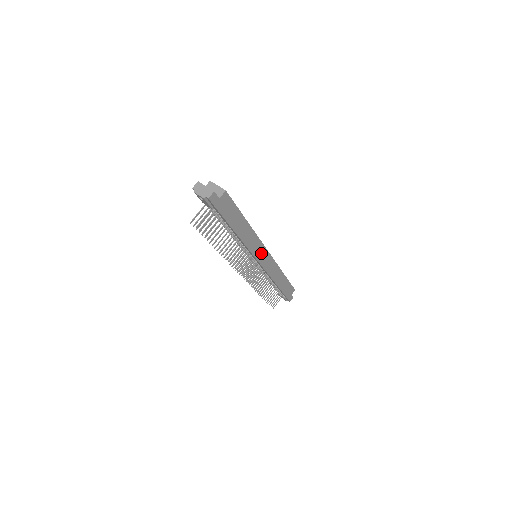
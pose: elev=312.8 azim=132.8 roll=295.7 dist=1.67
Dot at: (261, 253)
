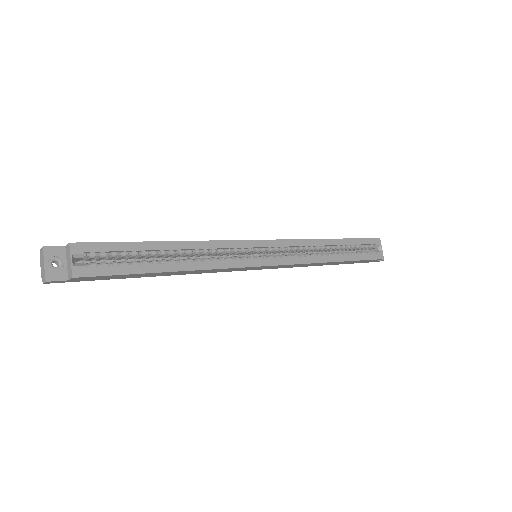
Dot at: (247, 268)
